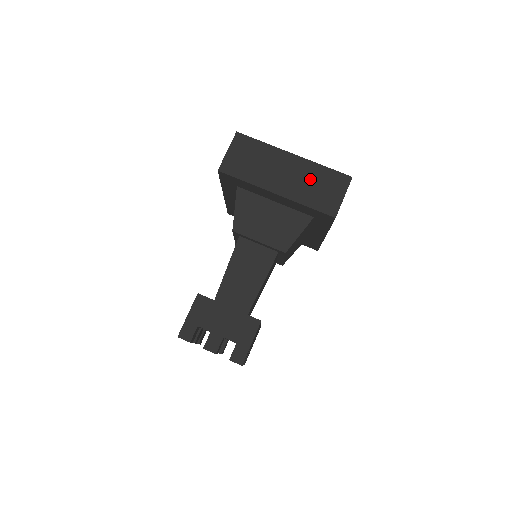
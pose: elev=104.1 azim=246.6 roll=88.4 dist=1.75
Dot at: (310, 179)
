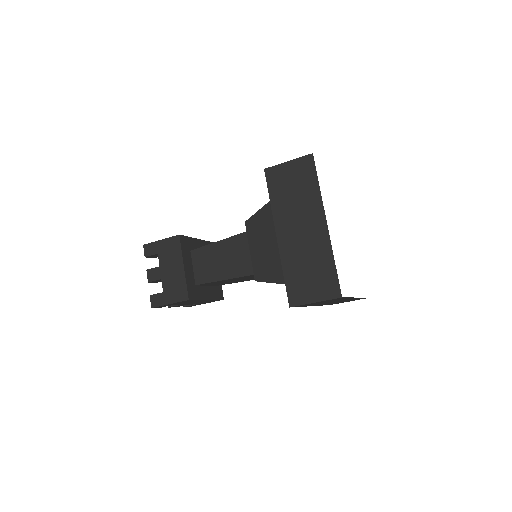
Dot at: (312, 257)
